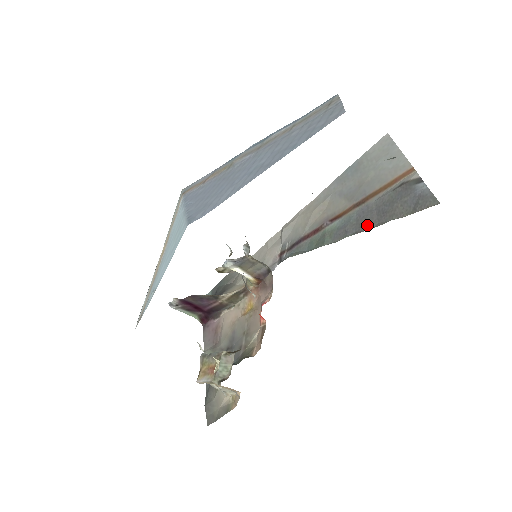
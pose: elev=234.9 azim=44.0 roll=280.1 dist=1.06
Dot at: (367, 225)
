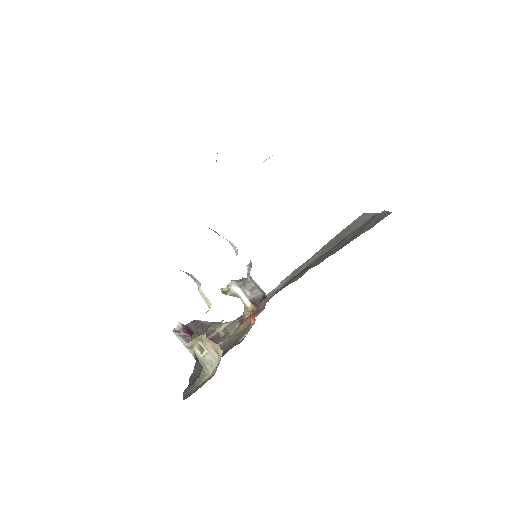
Dot at: (343, 245)
